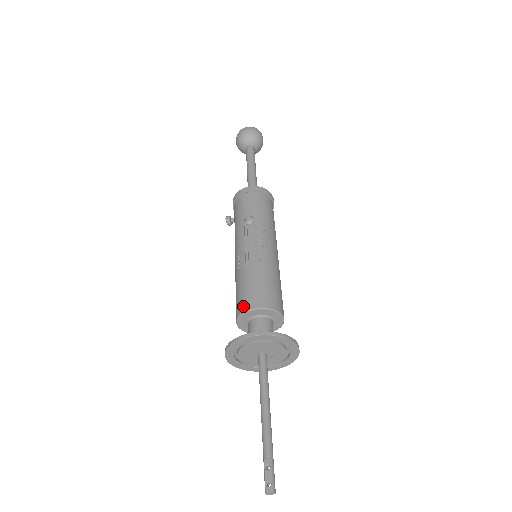
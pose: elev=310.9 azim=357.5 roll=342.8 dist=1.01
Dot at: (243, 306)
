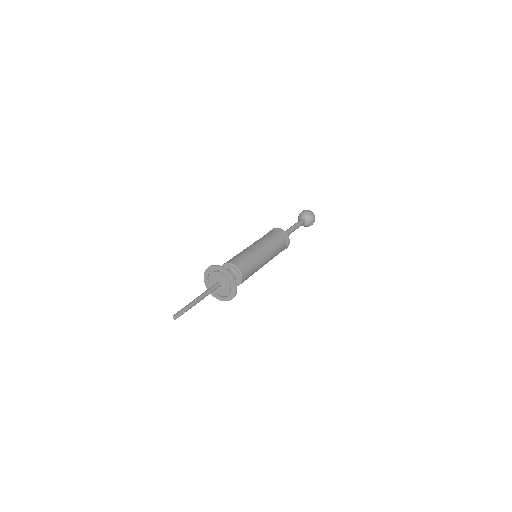
Dot at: occluded
